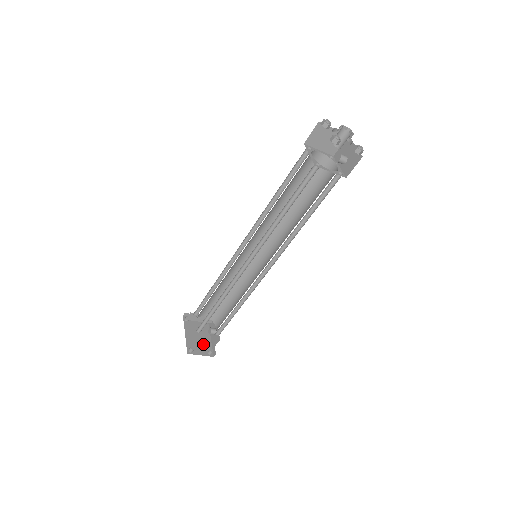
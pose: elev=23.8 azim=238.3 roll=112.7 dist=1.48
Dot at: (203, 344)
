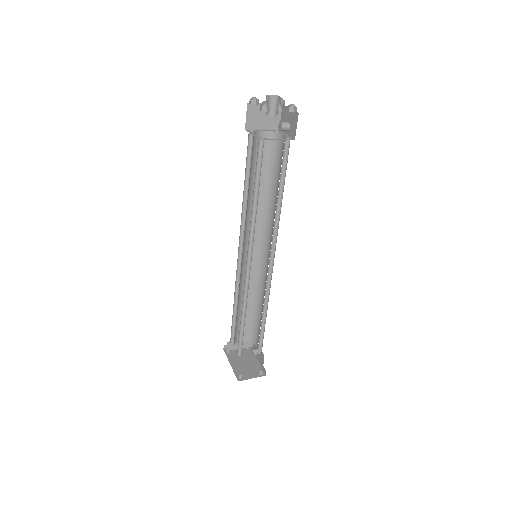
Dot at: (251, 368)
